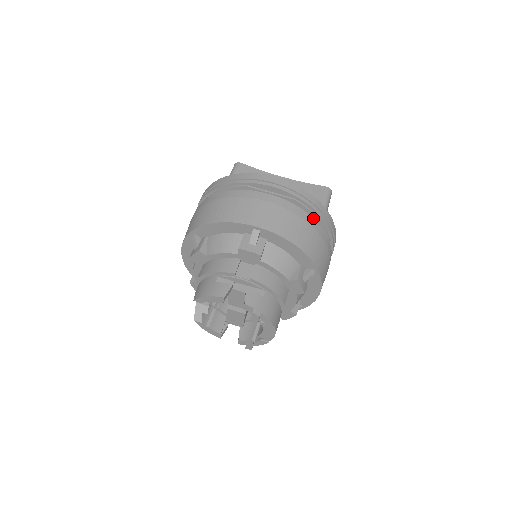
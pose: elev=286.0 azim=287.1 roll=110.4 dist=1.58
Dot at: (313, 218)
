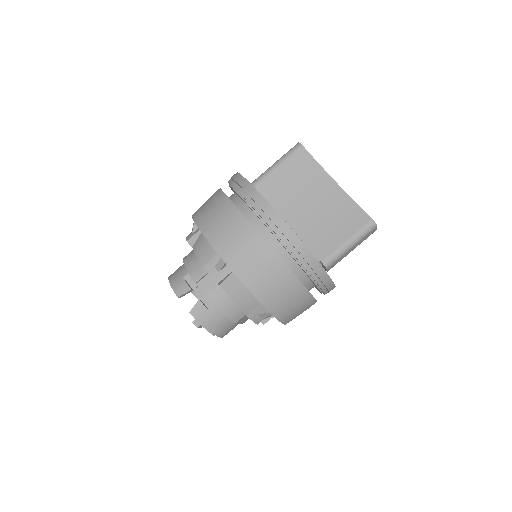
Dot at: occluded
